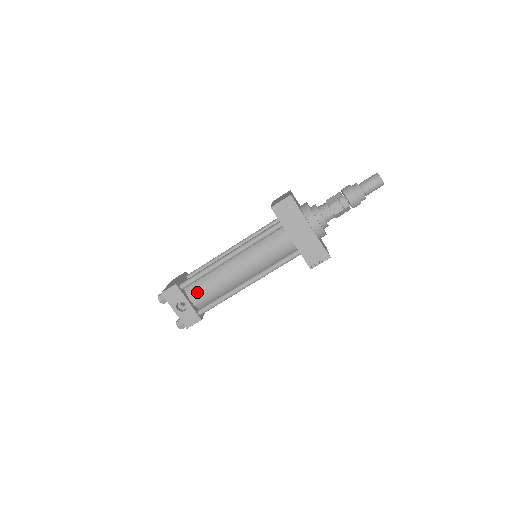
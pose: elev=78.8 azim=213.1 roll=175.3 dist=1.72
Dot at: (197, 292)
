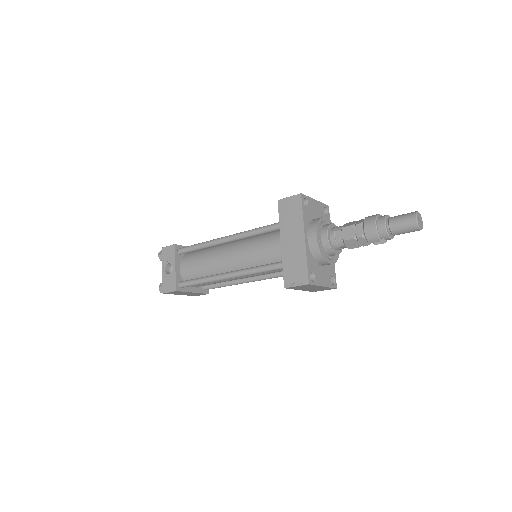
Dot at: (188, 263)
